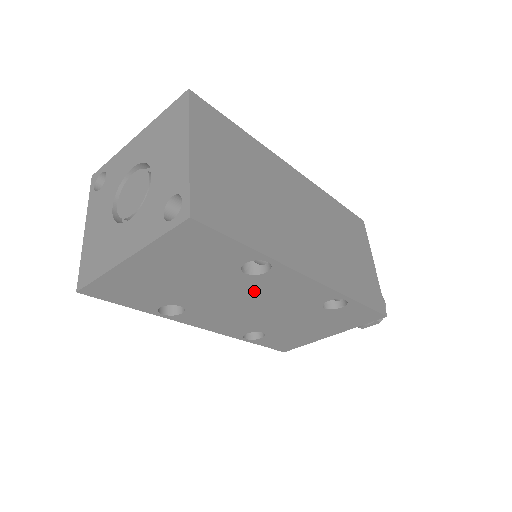
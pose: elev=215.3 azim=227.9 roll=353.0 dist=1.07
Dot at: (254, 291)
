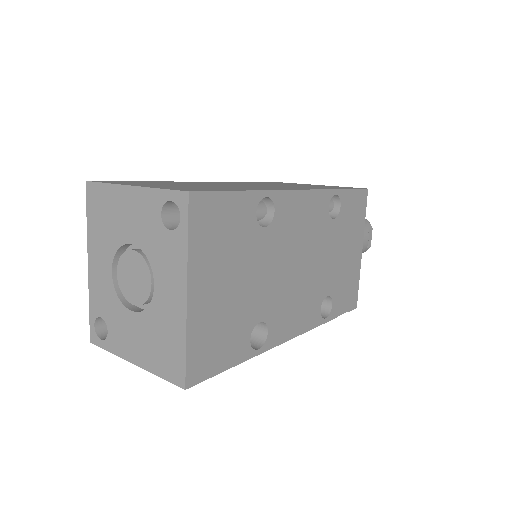
Dot at: (285, 245)
